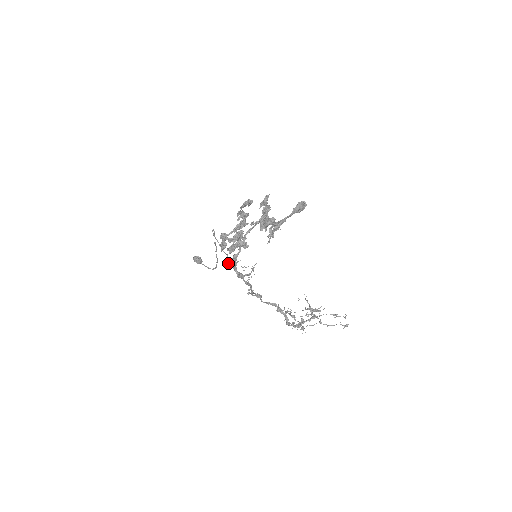
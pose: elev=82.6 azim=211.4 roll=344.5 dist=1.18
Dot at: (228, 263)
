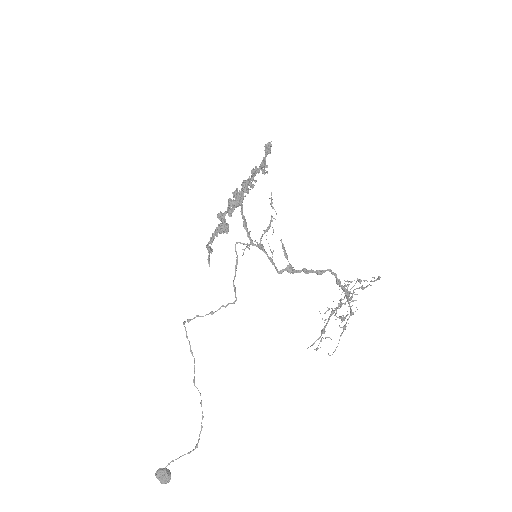
Dot at: (241, 243)
